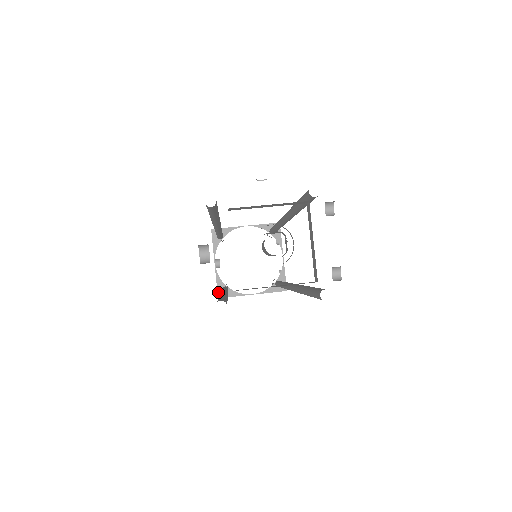
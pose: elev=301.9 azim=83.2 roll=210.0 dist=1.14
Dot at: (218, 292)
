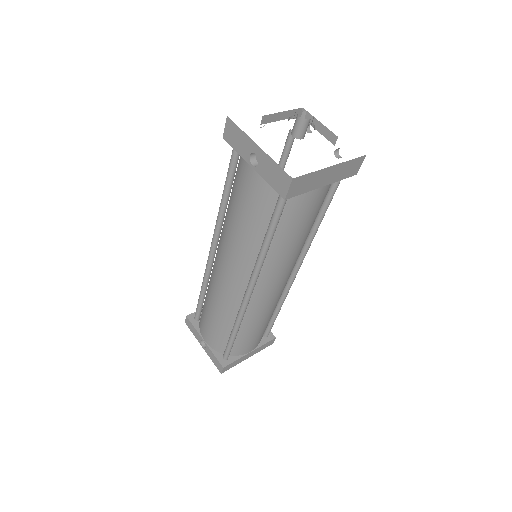
Dot at: (220, 363)
